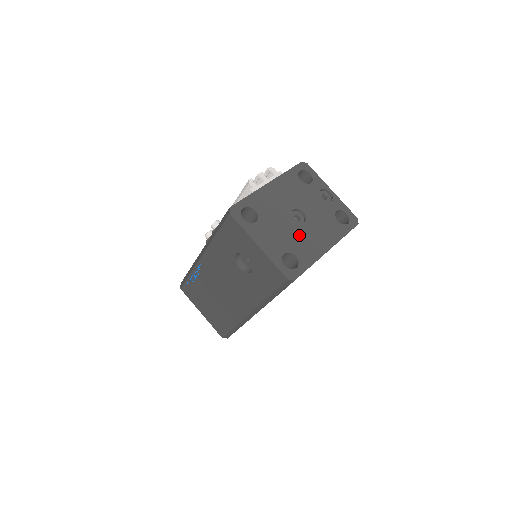
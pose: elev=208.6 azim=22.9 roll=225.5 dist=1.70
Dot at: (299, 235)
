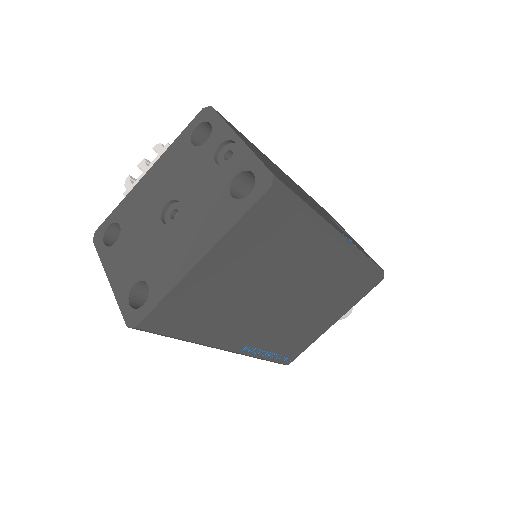
Dot at: (162, 246)
